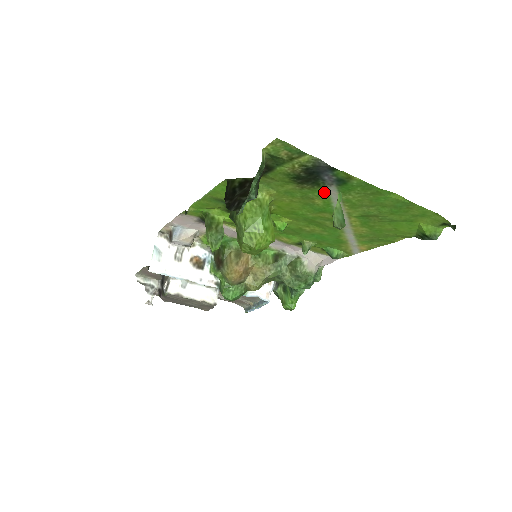
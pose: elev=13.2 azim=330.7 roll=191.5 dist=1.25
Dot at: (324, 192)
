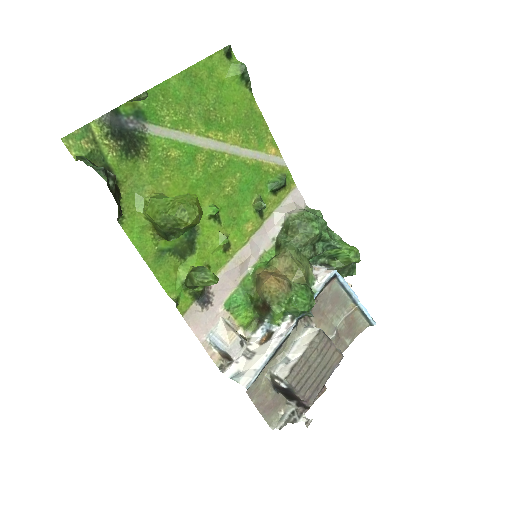
Dot at: (157, 140)
